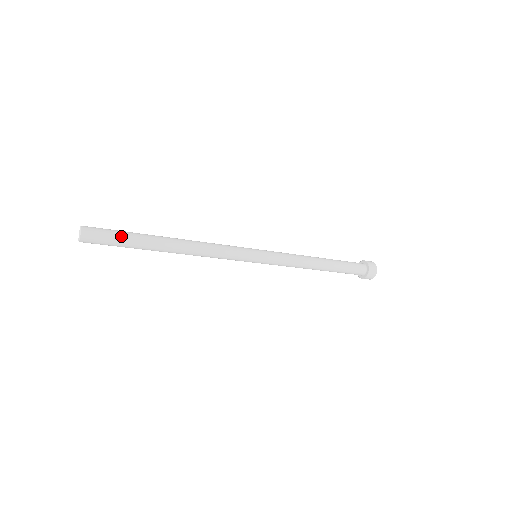
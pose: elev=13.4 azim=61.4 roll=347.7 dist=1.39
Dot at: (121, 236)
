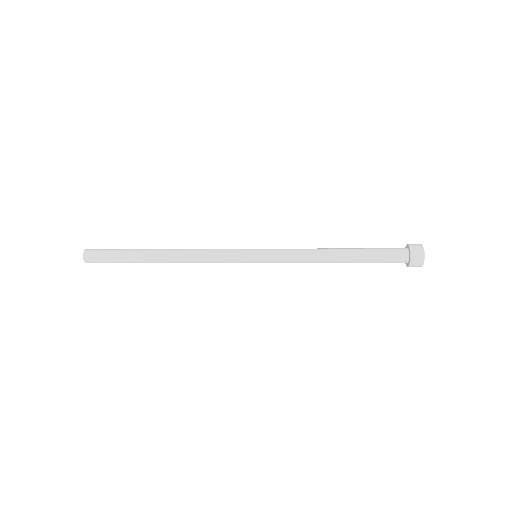
Dot at: (116, 251)
